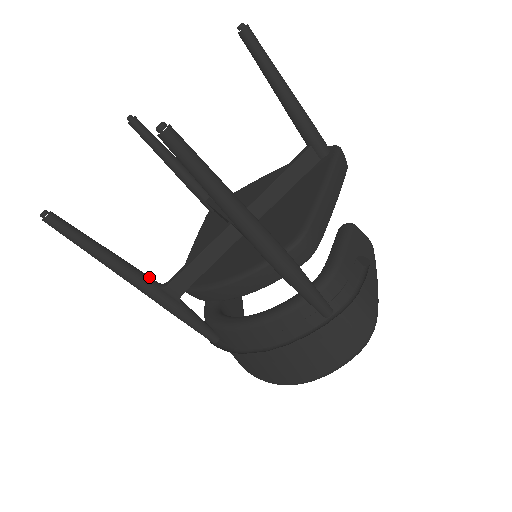
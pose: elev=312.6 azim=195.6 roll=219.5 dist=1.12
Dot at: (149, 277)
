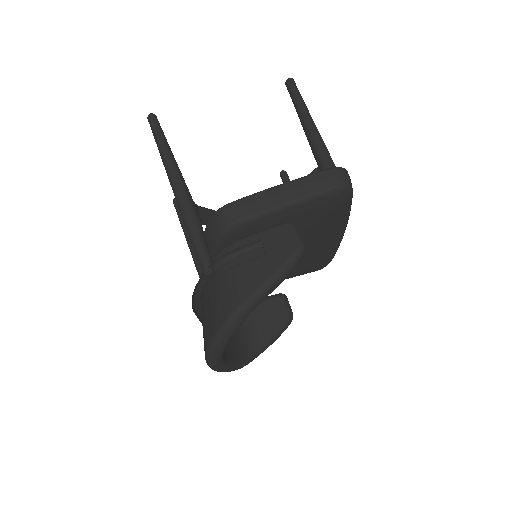
Dot at: occluded
